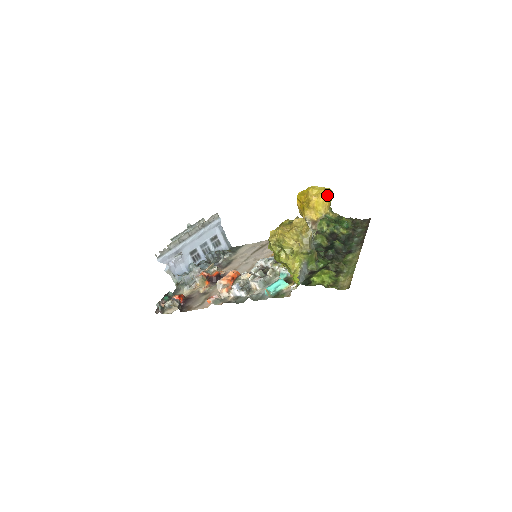
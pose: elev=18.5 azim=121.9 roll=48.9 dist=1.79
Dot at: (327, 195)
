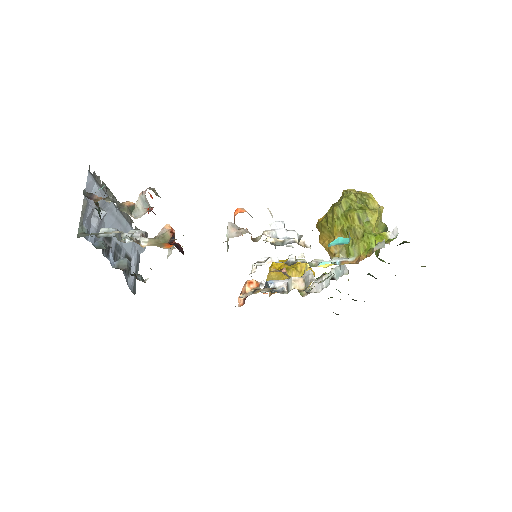
Dot at: (312, 270)
